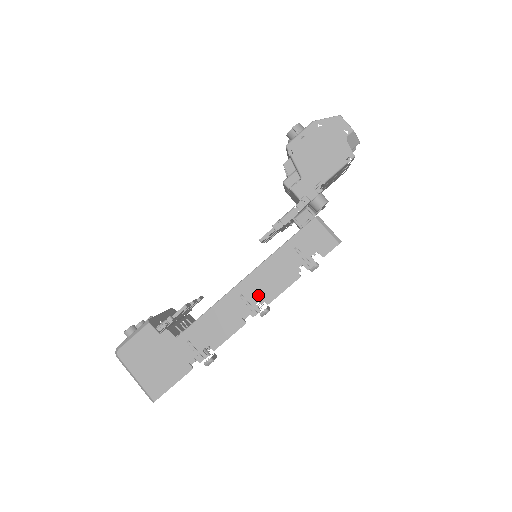
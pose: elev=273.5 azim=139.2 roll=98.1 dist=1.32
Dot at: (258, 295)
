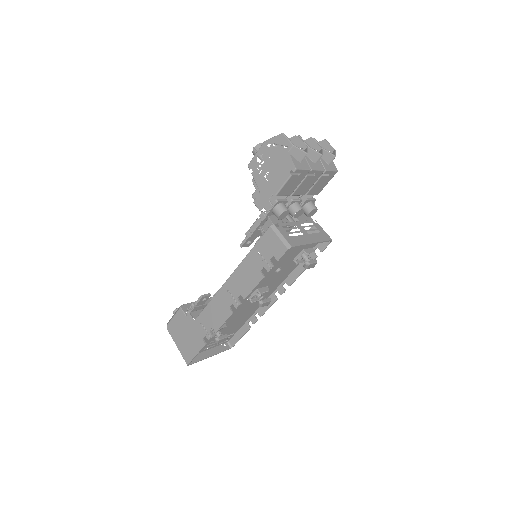
Dot at: (238, 291)
